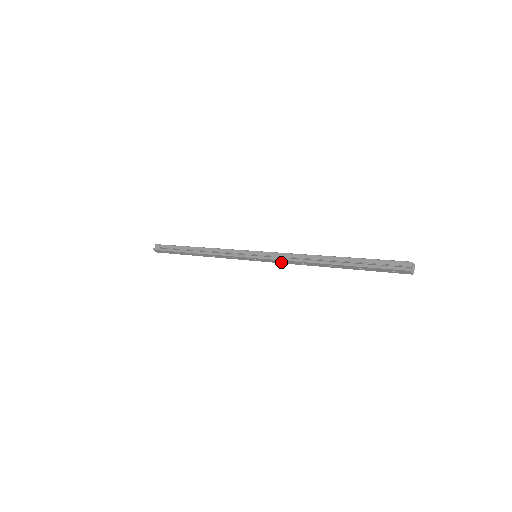
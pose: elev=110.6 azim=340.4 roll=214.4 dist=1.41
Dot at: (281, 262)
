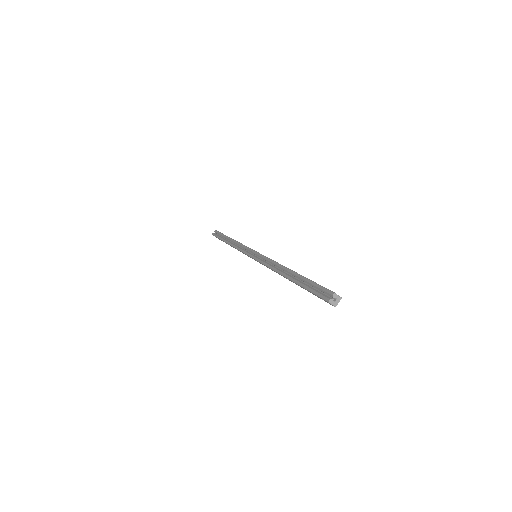
Dot at: occluded
